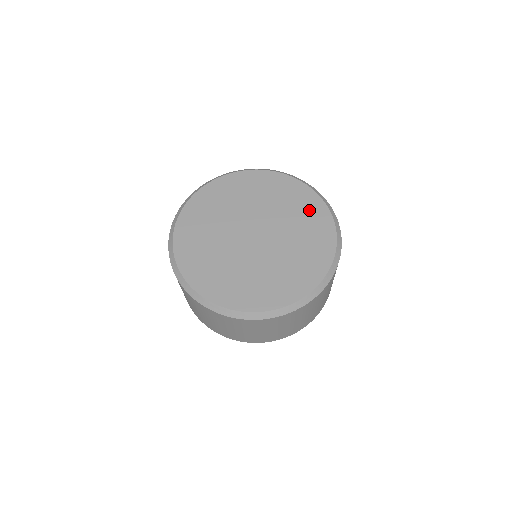
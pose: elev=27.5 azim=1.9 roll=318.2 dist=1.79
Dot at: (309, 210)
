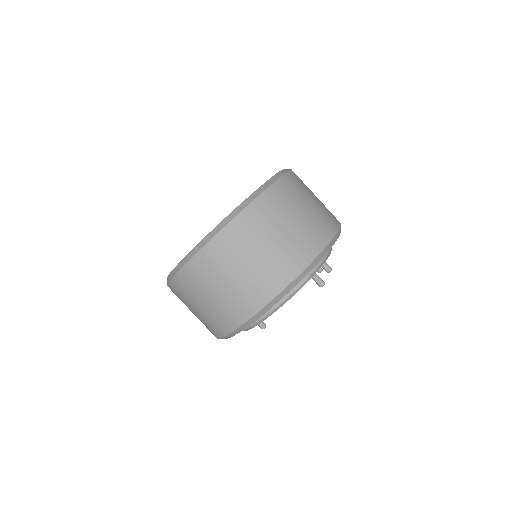
Dot at: occluded
